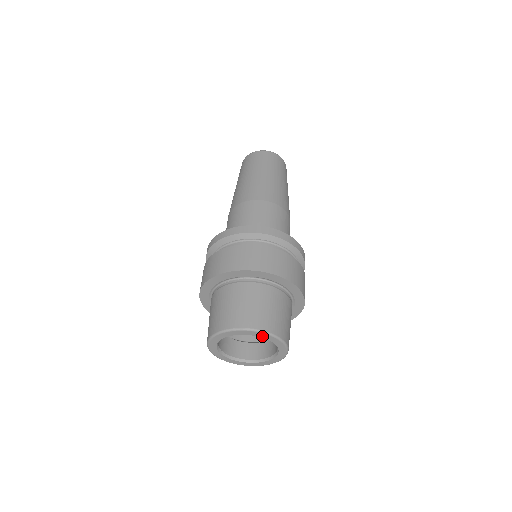
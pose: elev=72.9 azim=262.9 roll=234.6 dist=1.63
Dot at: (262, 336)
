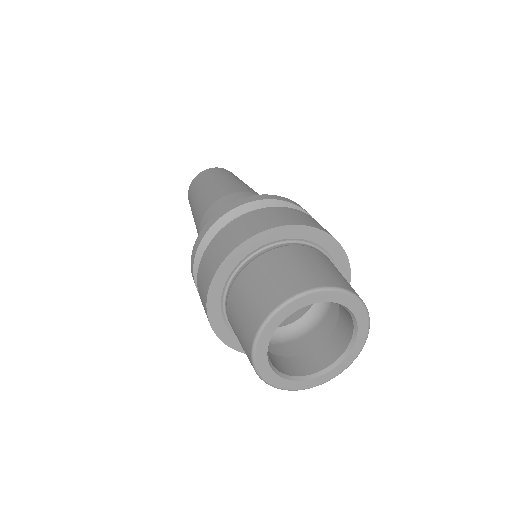
Dot at: (313, 300)
